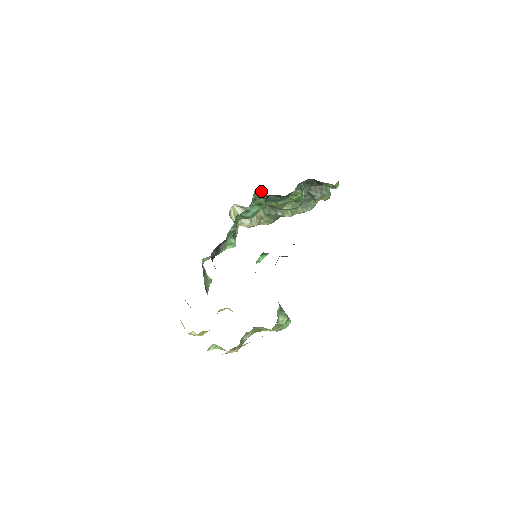
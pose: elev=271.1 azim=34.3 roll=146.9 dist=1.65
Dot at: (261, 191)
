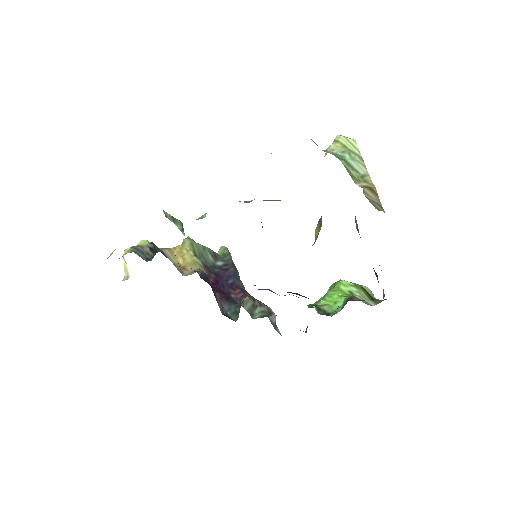
Dot at: occluded
